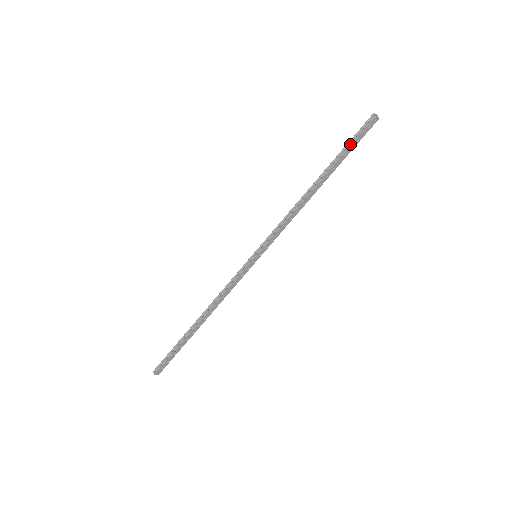
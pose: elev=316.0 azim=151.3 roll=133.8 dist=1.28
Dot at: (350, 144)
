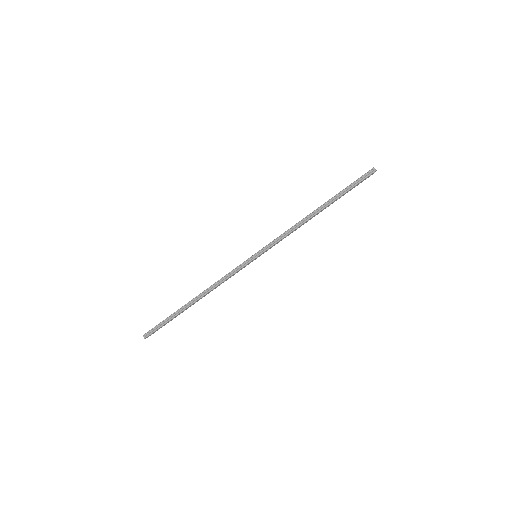
Dot at: (352, 187)
